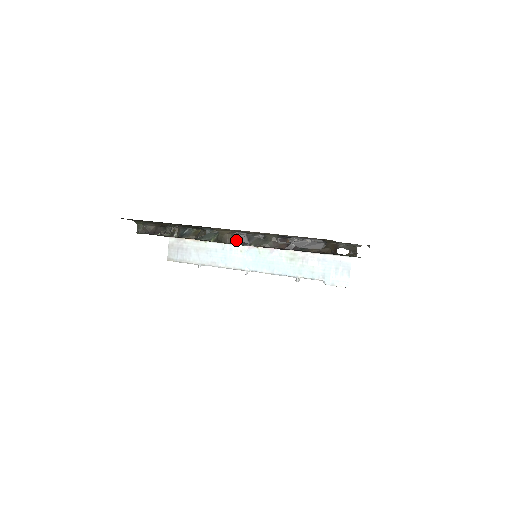
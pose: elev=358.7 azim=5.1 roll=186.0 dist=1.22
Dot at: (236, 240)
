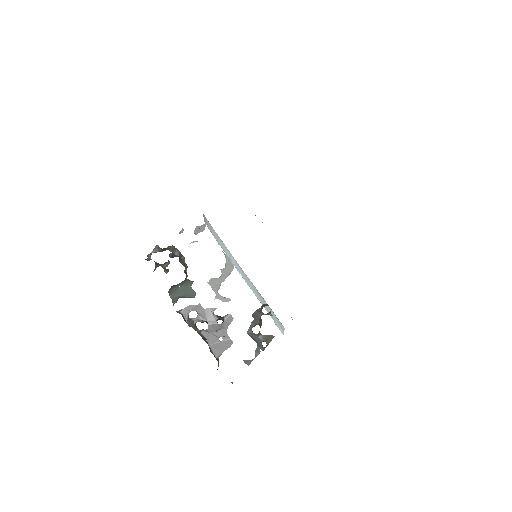
Dot at: (182, 314)
